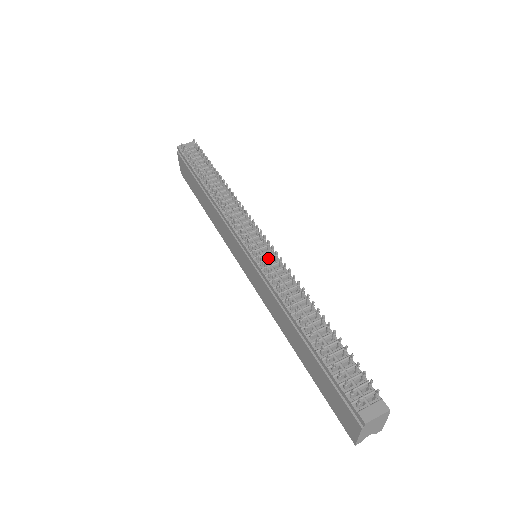
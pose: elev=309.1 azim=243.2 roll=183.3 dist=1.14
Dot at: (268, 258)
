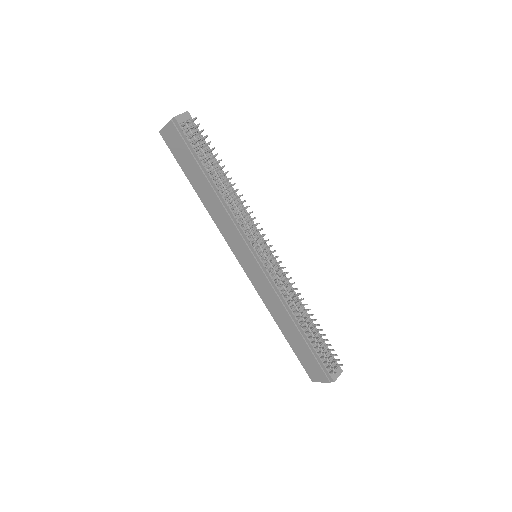
Dot at: (275, 268)
